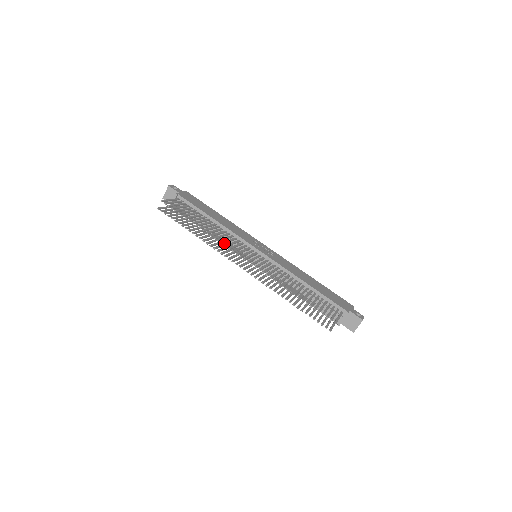
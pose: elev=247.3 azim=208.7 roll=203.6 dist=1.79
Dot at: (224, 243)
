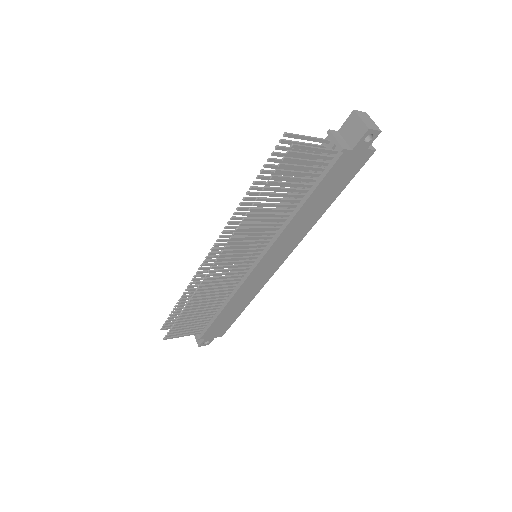
Dot at: (199, 275)
